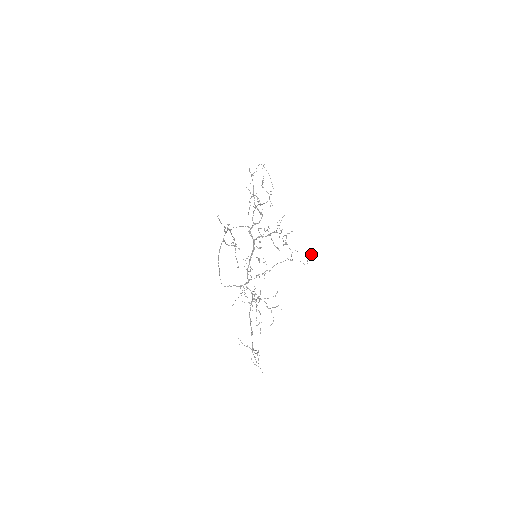
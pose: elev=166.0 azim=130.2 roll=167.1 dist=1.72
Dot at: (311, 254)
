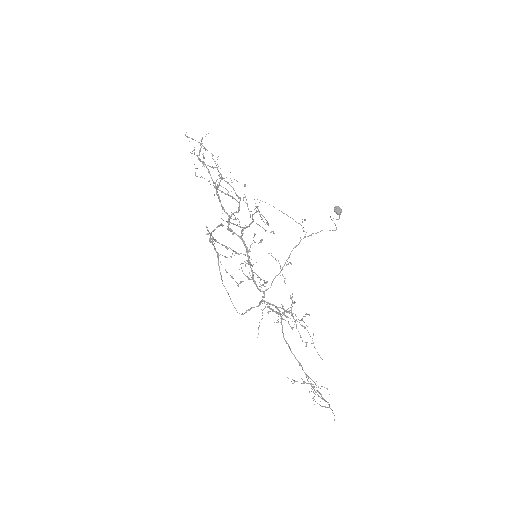
Dot at: (340, 211)
